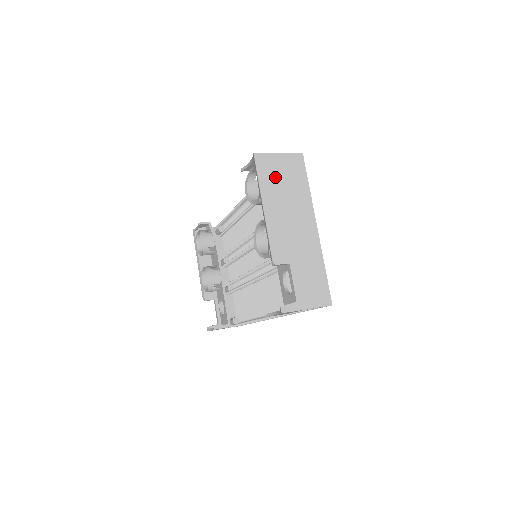
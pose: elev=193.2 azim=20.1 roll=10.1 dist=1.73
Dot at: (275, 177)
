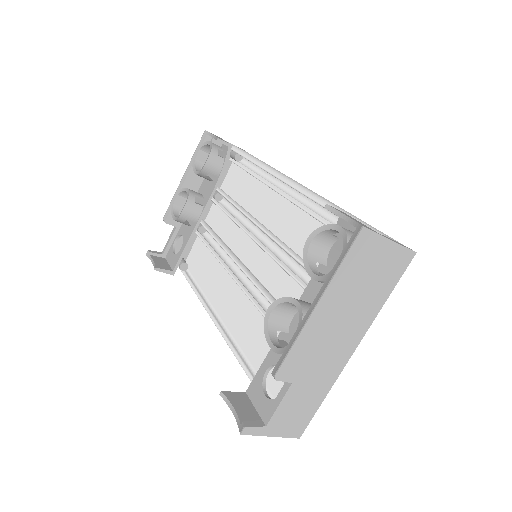
Dot at: (361, 271)
